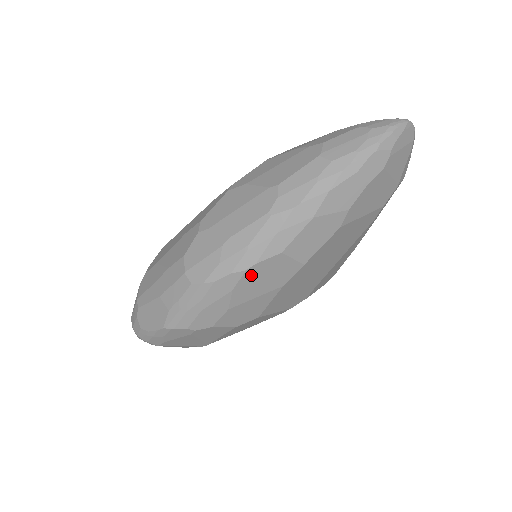
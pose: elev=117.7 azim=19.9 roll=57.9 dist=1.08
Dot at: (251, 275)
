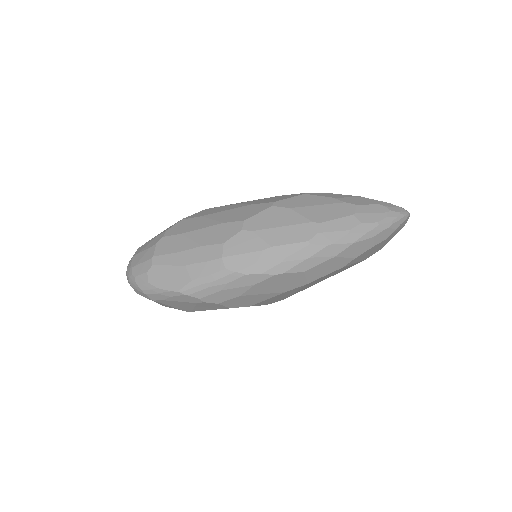
Dot at: (274, 279)
